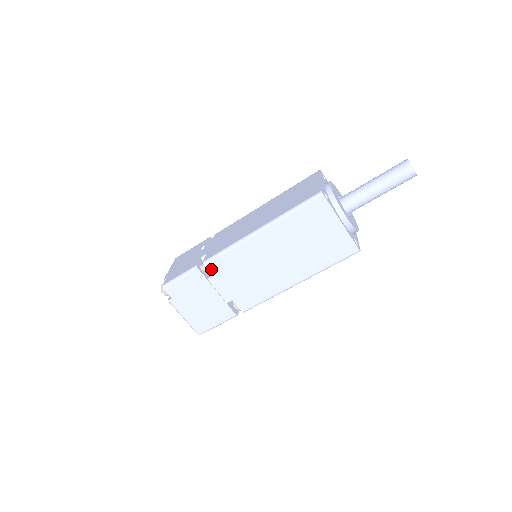
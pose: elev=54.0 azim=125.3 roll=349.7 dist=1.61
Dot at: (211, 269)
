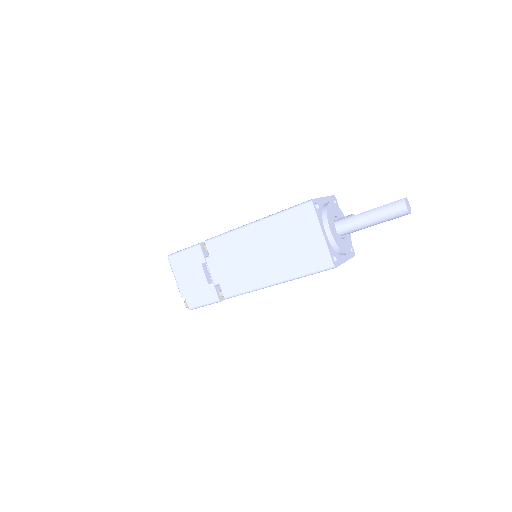
Dot at: occluded
